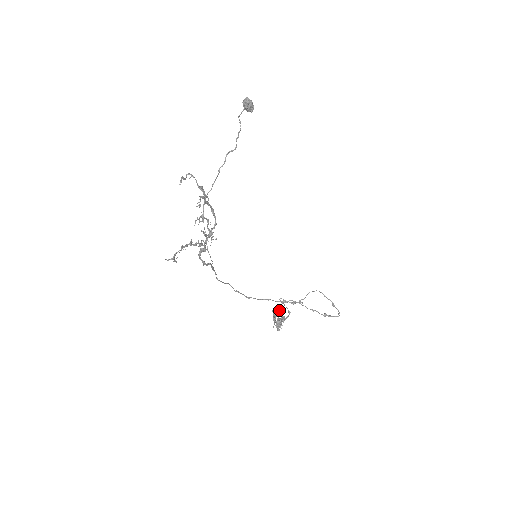
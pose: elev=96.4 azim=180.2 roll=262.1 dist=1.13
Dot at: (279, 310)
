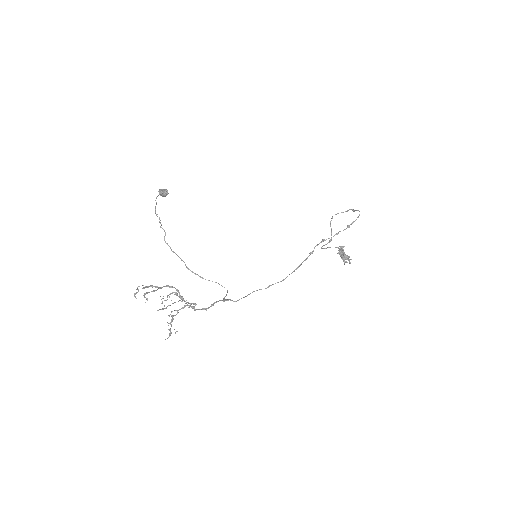
Dot at: (341, 249)
